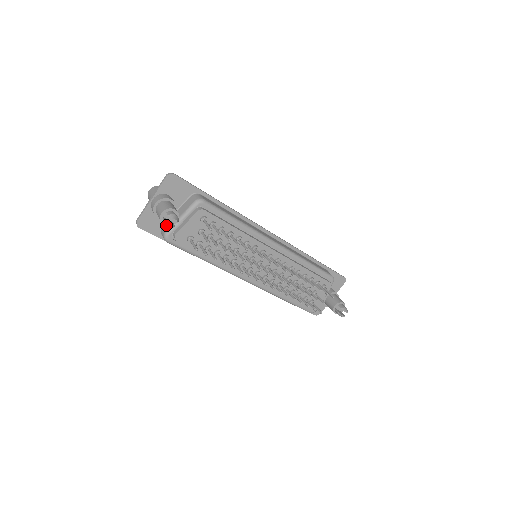
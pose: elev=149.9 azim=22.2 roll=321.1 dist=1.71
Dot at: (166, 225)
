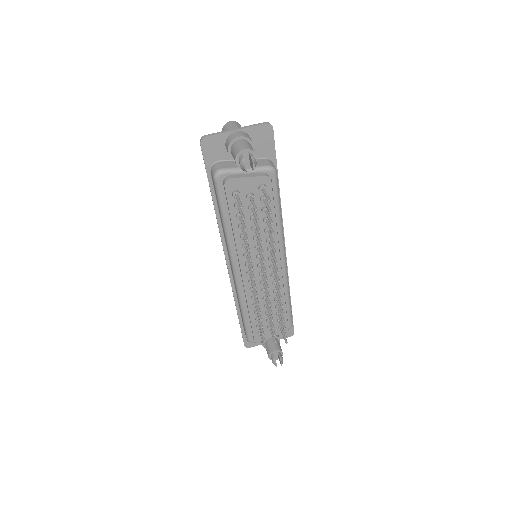
Dot at: (241, 163)
